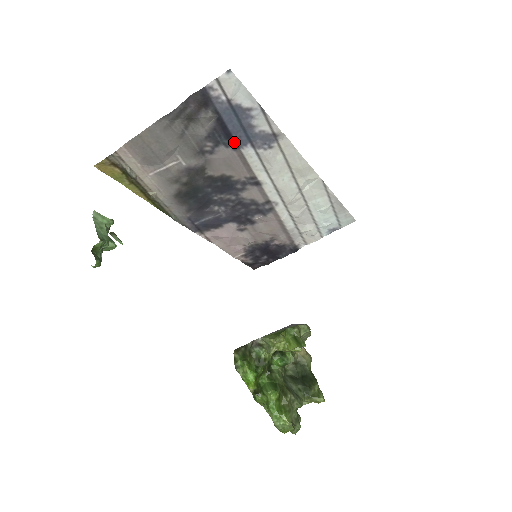
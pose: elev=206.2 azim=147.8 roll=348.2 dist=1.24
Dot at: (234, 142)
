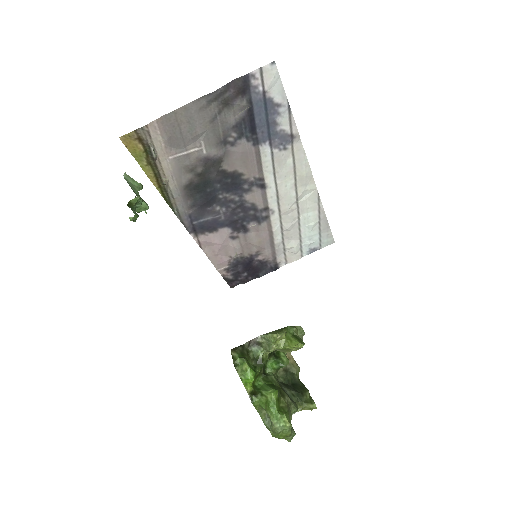
Dot at: (256, 137)
